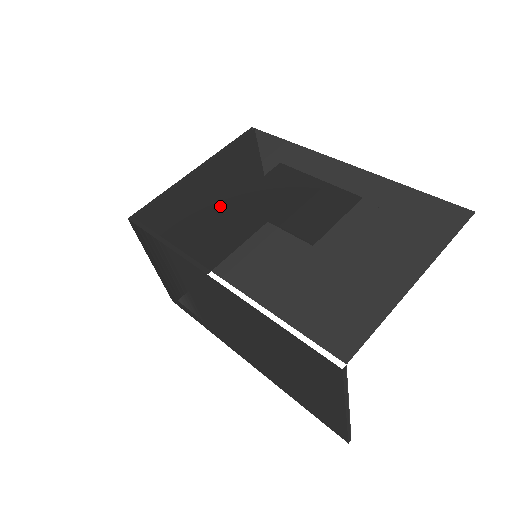
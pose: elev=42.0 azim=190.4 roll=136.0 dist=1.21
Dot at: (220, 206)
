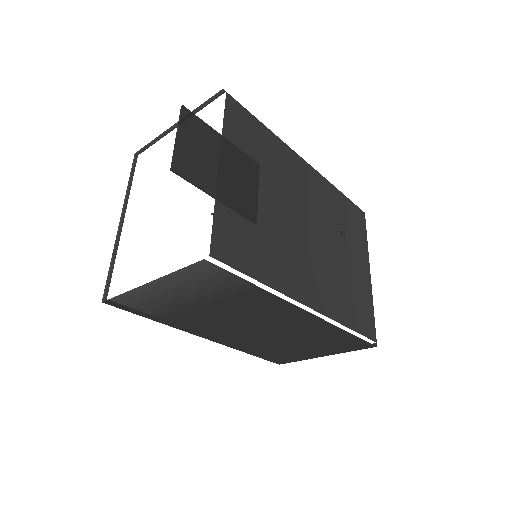
Dot at: (268, 224)
